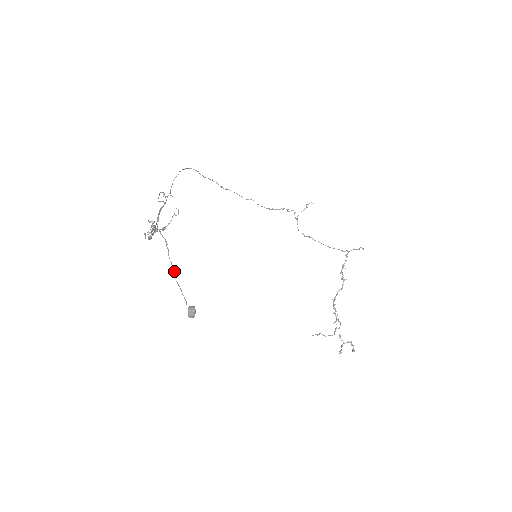
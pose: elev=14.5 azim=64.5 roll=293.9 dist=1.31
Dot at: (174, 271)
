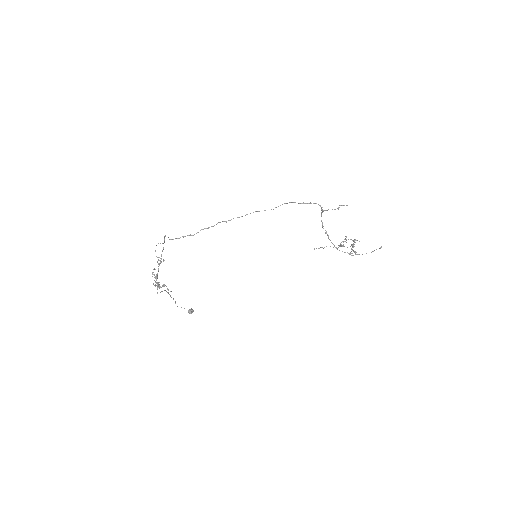
Dot at: occluded
